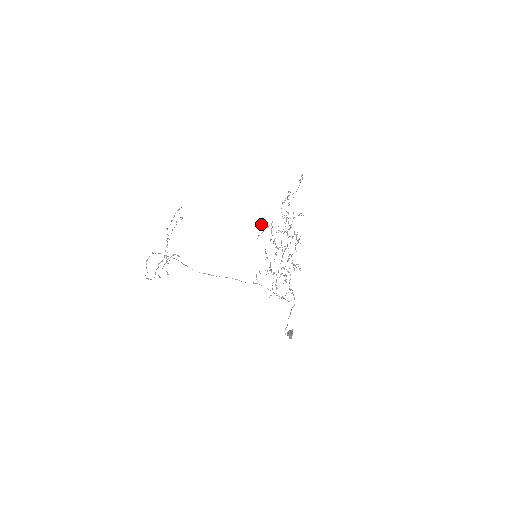
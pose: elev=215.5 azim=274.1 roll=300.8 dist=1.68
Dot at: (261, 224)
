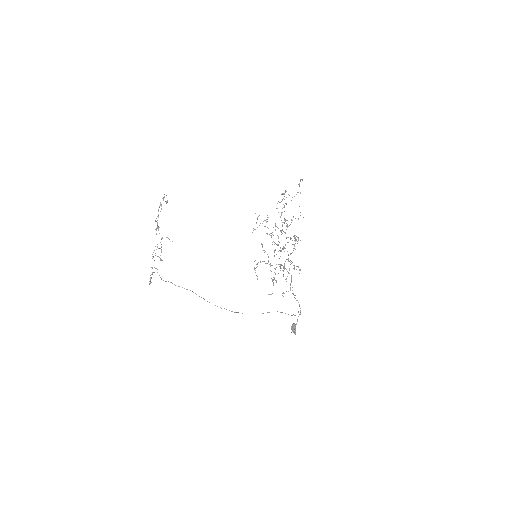
Dot at: occluded
